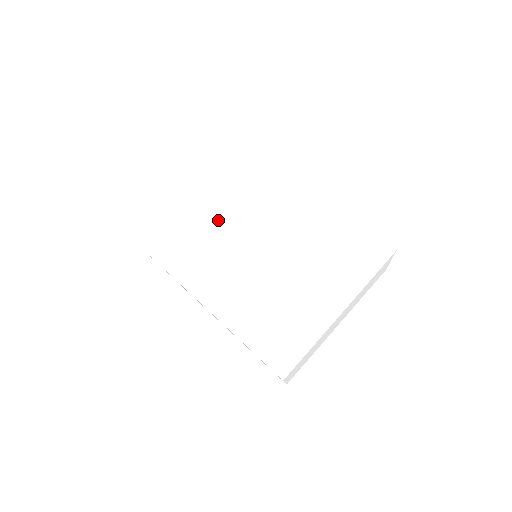
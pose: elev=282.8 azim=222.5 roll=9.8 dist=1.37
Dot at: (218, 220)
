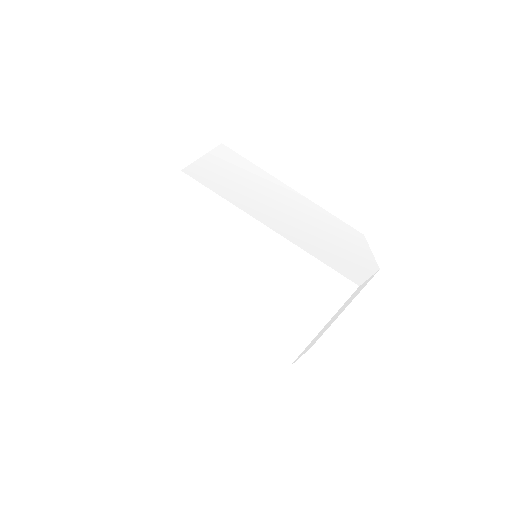
Dot at: (224, 271)
